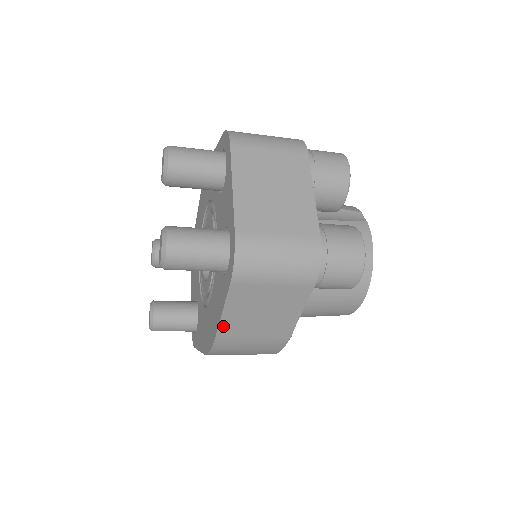
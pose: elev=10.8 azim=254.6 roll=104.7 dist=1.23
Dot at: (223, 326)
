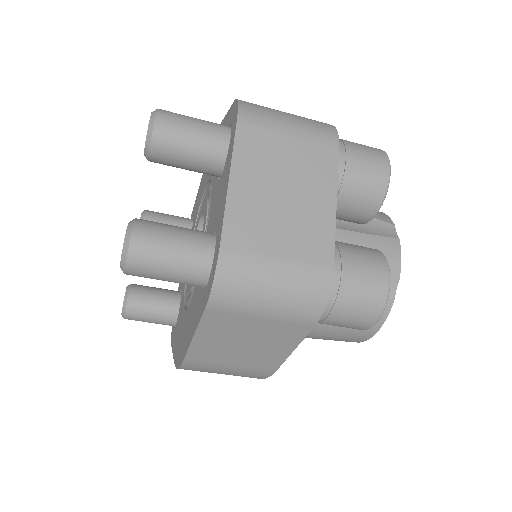
Dot at: (194, 349)
